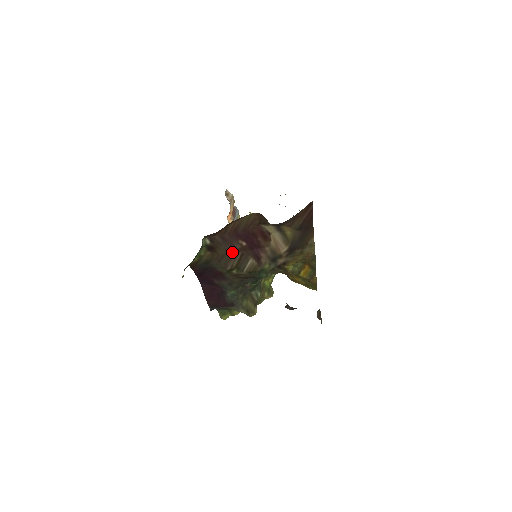
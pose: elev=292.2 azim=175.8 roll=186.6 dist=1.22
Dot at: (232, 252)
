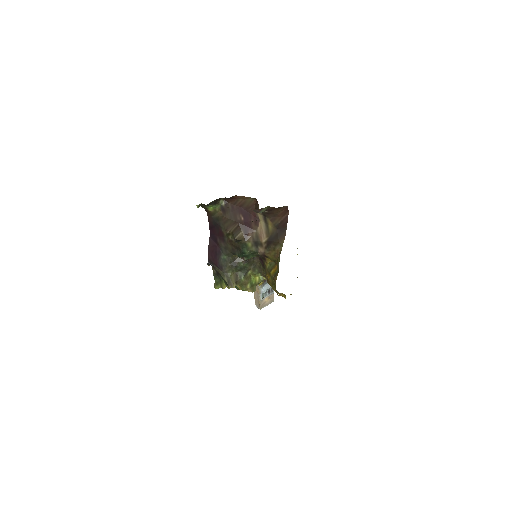
Dot at: (234, 220)
